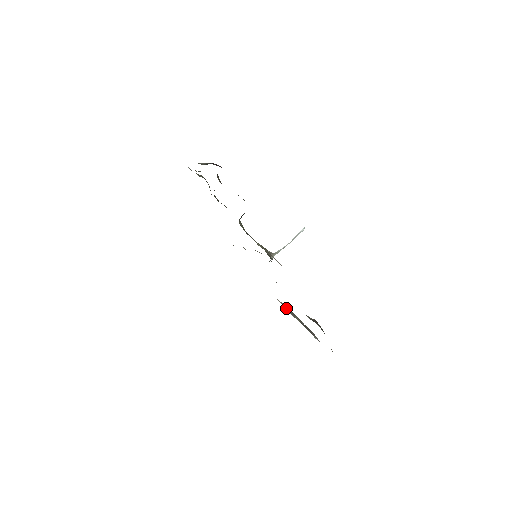
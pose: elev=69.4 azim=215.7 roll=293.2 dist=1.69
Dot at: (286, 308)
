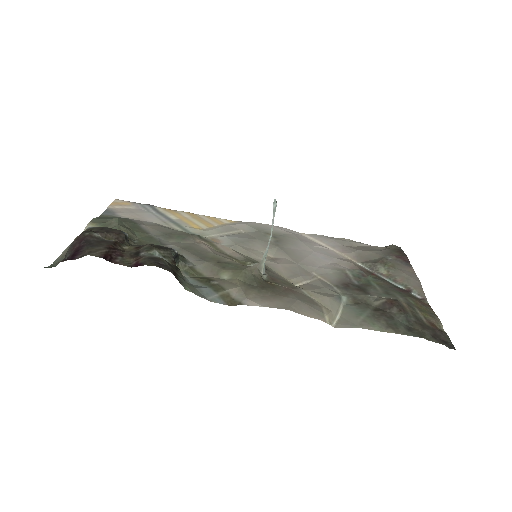
Dot at: (359, 261)
